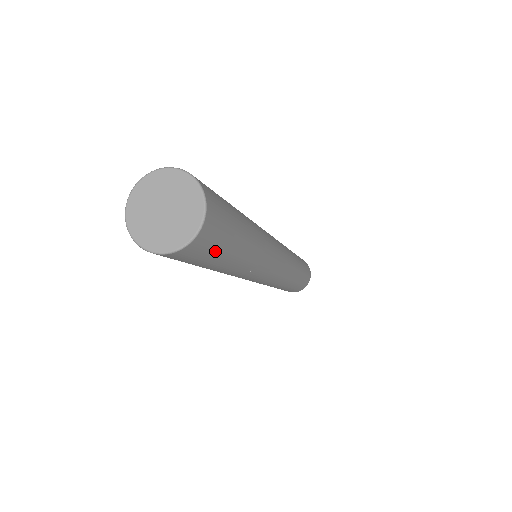
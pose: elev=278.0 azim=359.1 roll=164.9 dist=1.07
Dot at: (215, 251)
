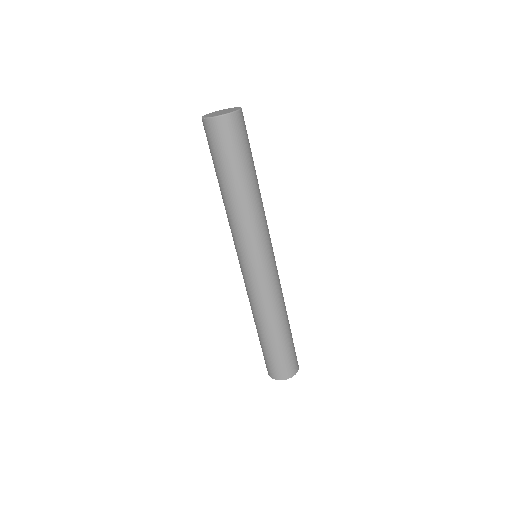
Dot at: (229, 147)
